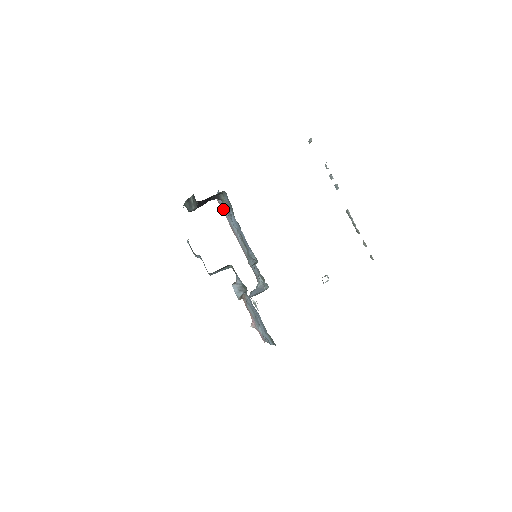
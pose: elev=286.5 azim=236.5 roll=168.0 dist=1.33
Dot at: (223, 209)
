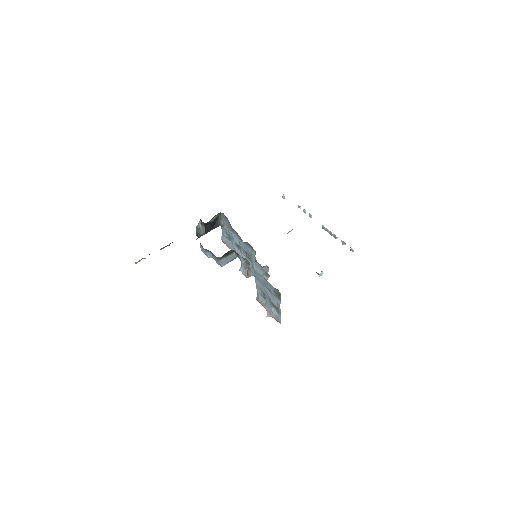
Dot at: (228, 245)
